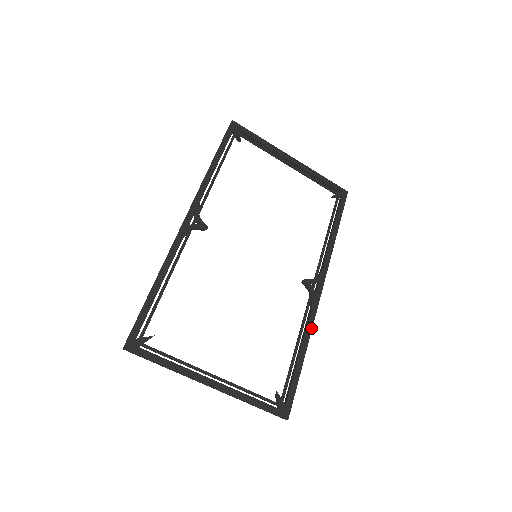
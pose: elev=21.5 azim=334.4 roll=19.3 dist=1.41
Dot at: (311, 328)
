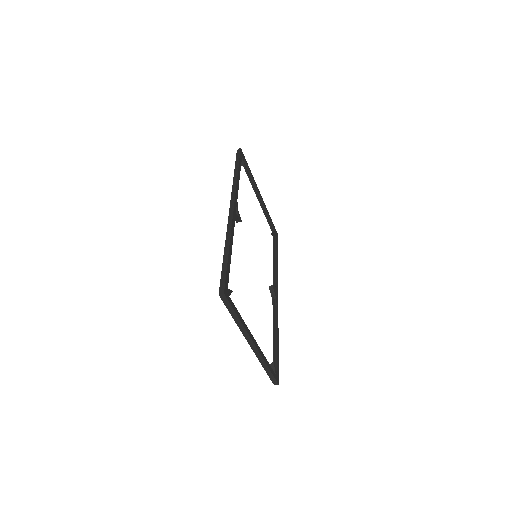
Dot at: occluded
